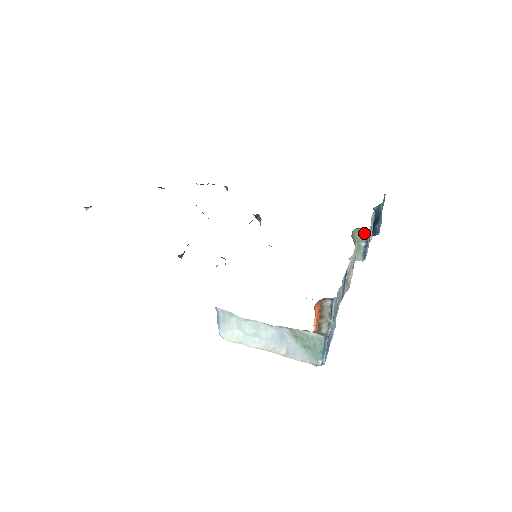
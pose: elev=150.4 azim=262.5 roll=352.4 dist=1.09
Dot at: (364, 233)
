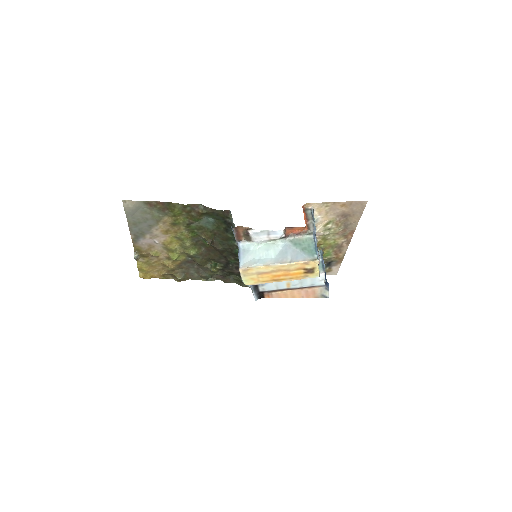
Dot at: occluded
